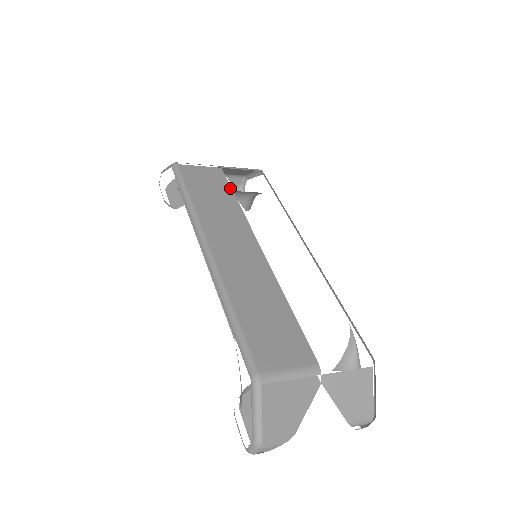
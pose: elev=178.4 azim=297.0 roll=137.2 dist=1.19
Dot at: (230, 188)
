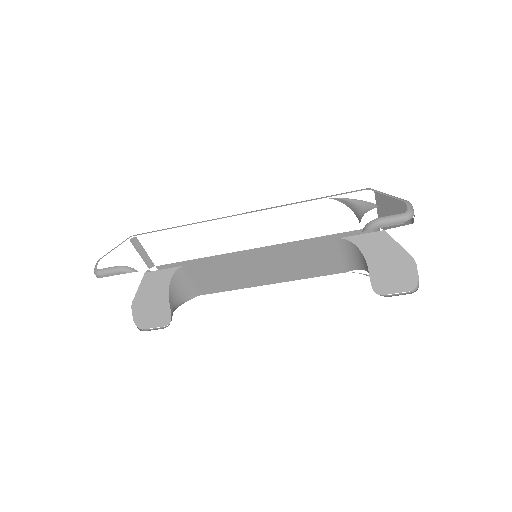
Dot at: occluded
